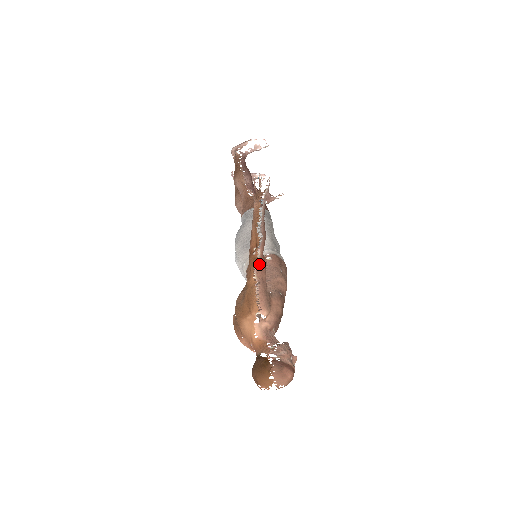
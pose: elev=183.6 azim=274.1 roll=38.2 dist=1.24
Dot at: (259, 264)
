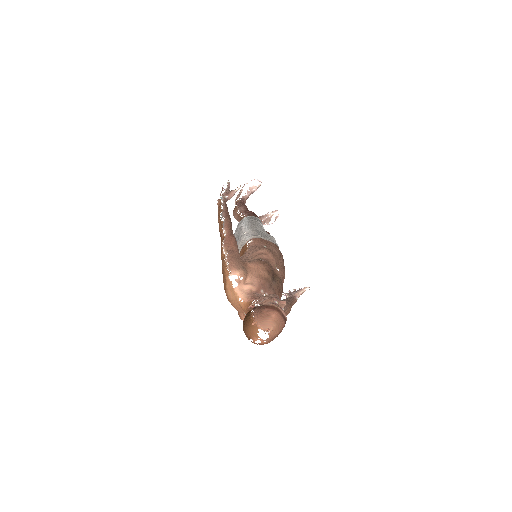
Dot at: (226, 241)
